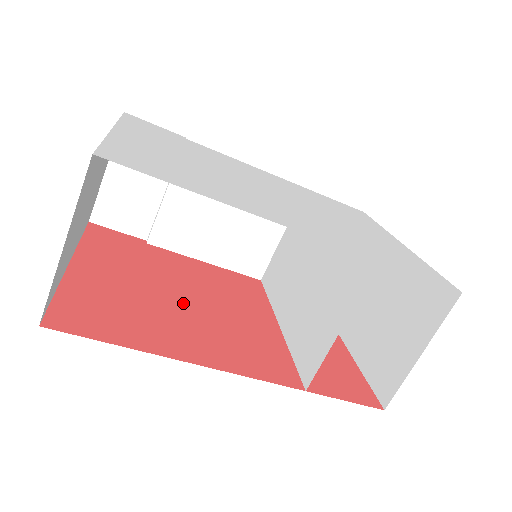
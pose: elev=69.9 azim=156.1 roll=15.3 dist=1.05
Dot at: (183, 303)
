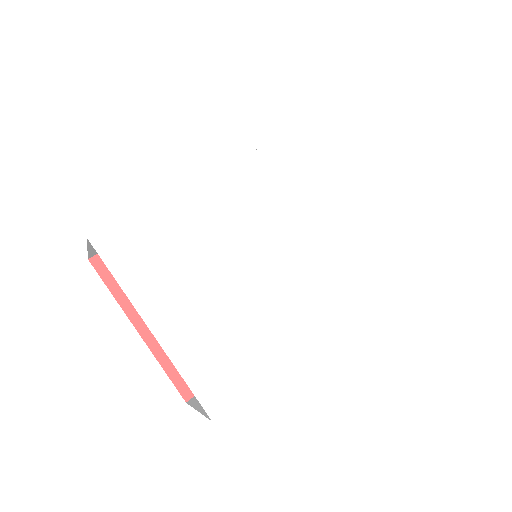
Dot at: occluded
